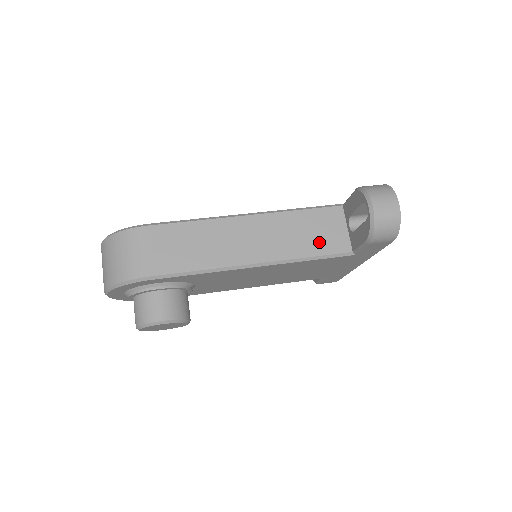
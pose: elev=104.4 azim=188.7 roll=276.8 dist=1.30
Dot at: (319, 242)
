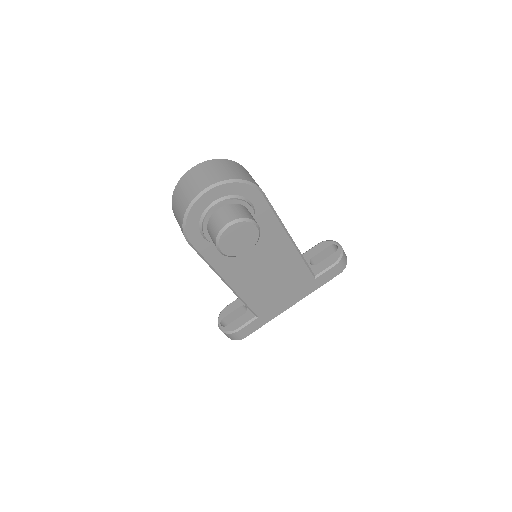
Dot at: occluded
